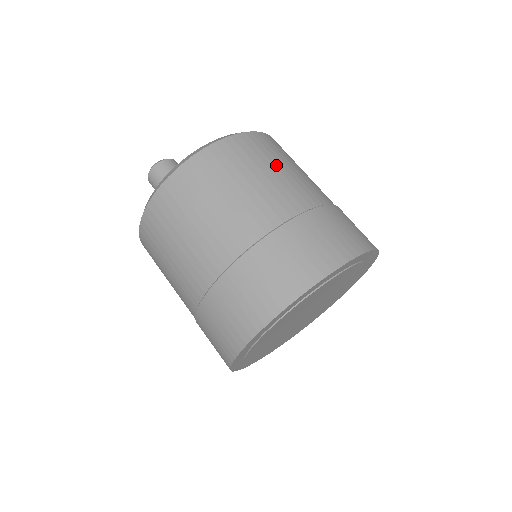
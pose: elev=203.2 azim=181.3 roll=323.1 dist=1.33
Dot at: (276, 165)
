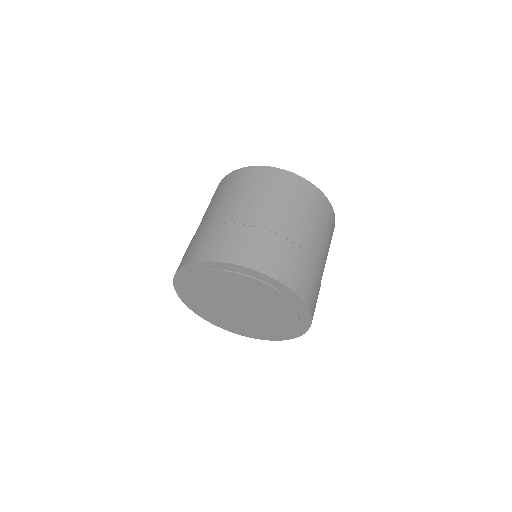
Dot at: (322, 226)
